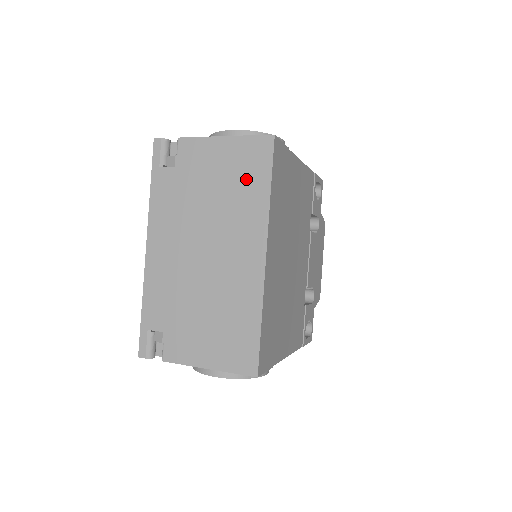
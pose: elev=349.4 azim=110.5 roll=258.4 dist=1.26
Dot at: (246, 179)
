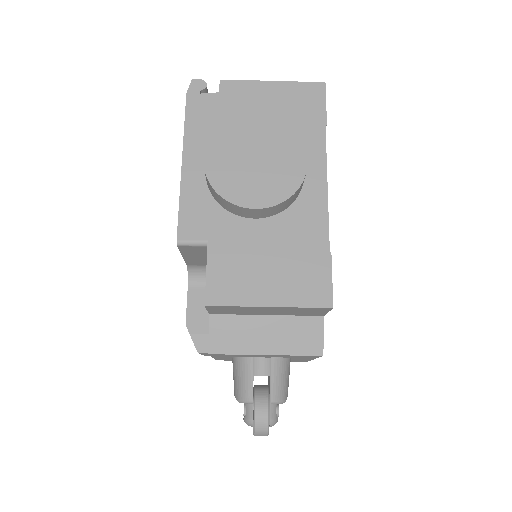
Dot at: occluded
